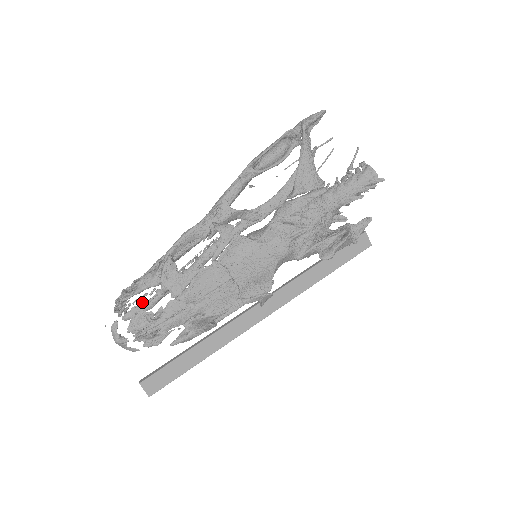
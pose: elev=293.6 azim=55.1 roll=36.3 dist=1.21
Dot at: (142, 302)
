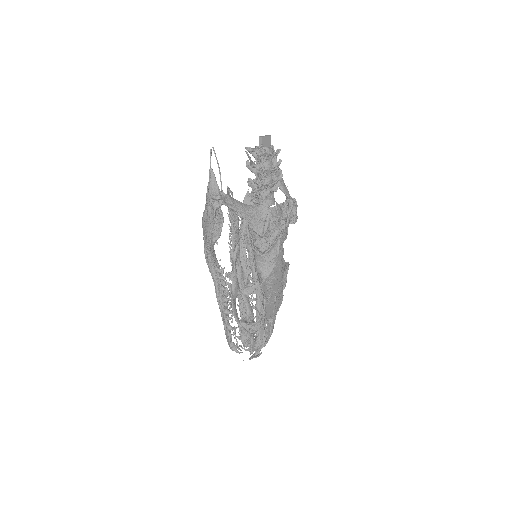
Dot at: occluded
